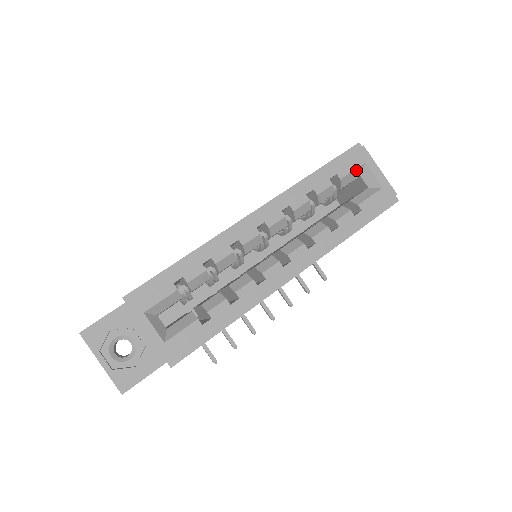
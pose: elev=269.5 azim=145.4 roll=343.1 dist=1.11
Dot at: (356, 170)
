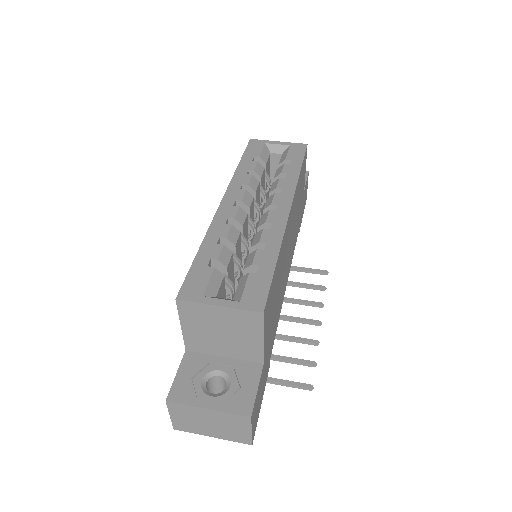
Dot at: (264, 149)
